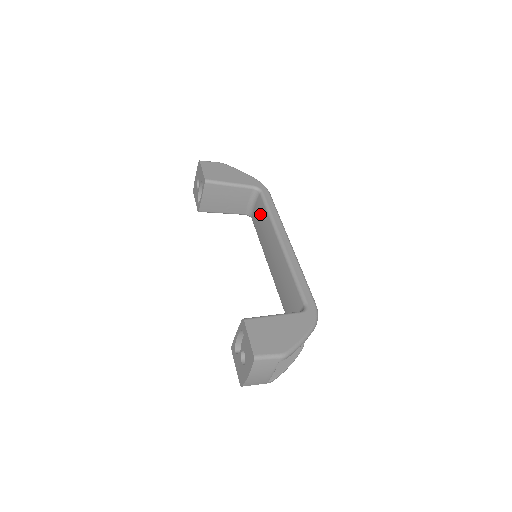
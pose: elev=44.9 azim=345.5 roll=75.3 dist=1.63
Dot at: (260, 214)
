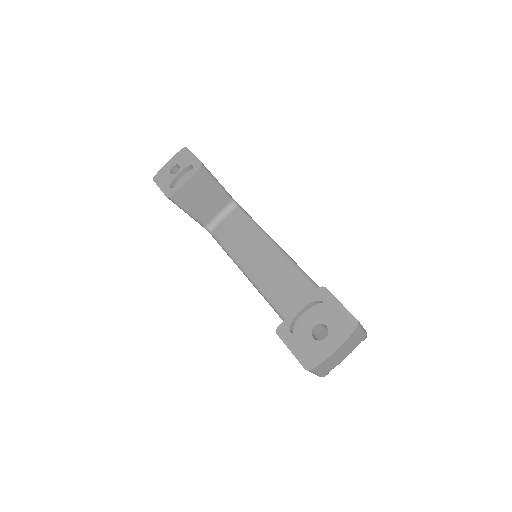
Dot at: (238, 225)
